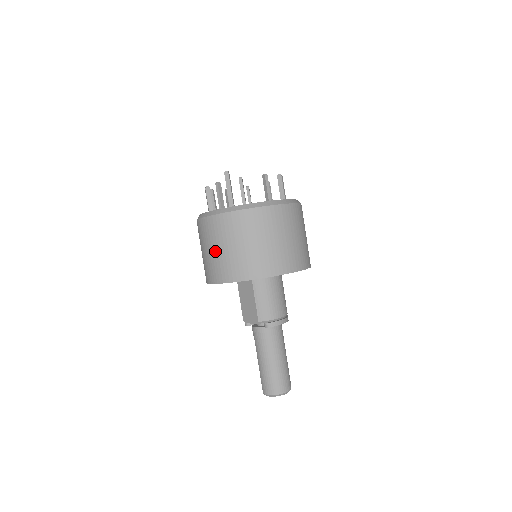
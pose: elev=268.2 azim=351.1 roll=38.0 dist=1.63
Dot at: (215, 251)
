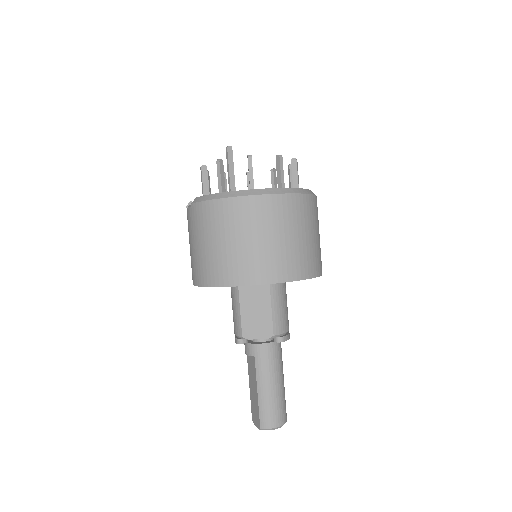
Dot at: (253, 242)
